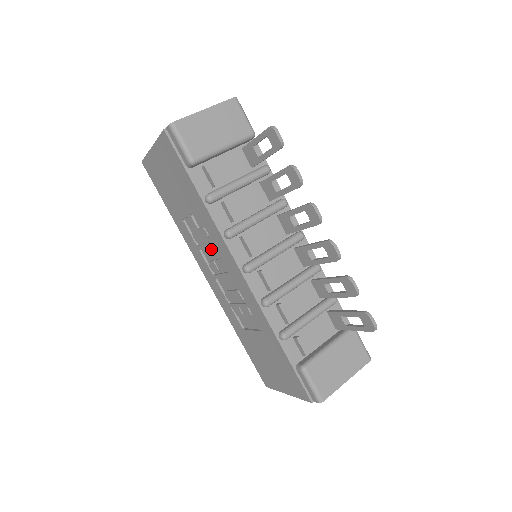
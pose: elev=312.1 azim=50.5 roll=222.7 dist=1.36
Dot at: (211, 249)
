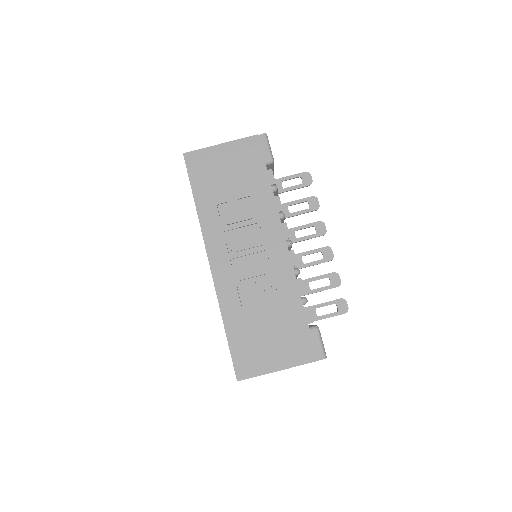
Dot at: (245, 230)
